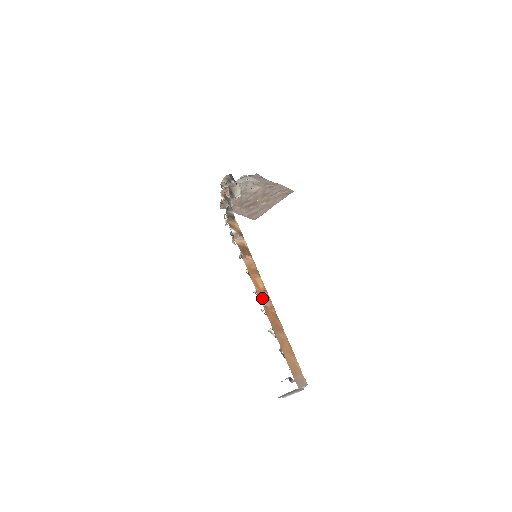
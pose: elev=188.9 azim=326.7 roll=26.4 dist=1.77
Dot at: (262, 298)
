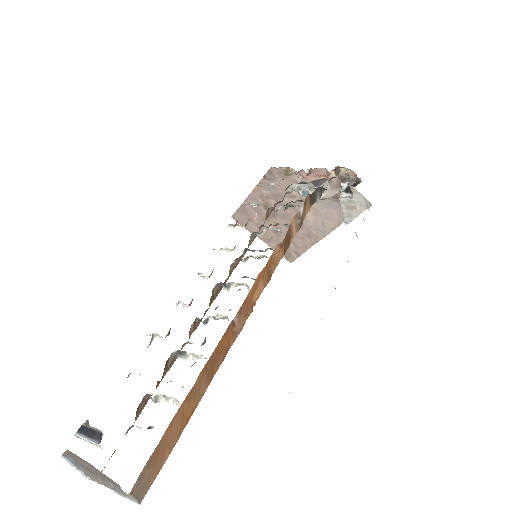
Dot at: (243, 309)
